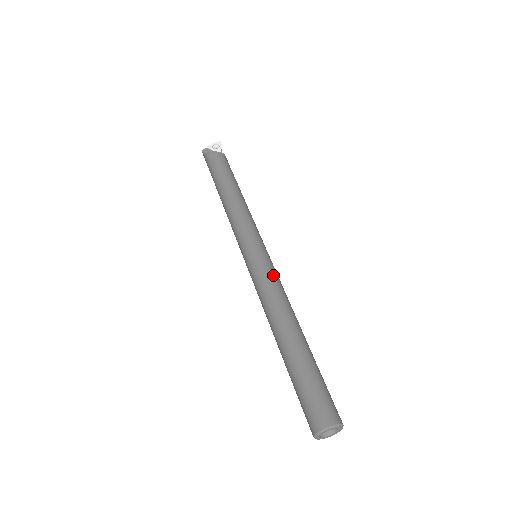
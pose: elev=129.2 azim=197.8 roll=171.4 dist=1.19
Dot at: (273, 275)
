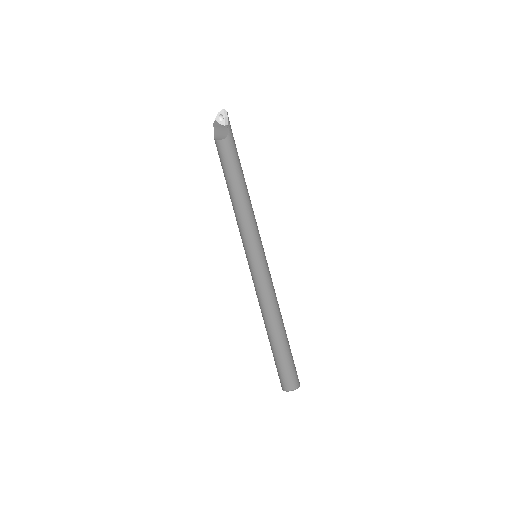
Dot at: (260, 284)
